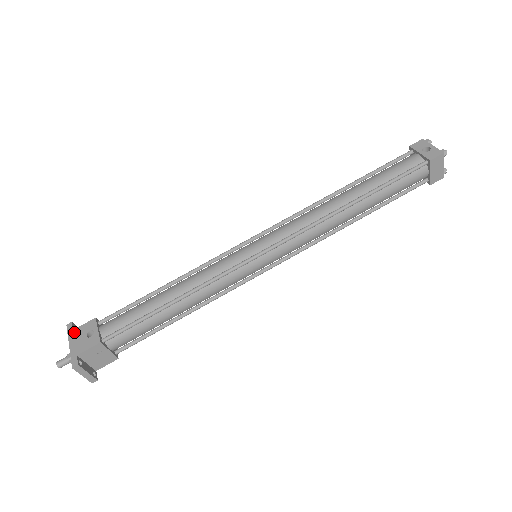
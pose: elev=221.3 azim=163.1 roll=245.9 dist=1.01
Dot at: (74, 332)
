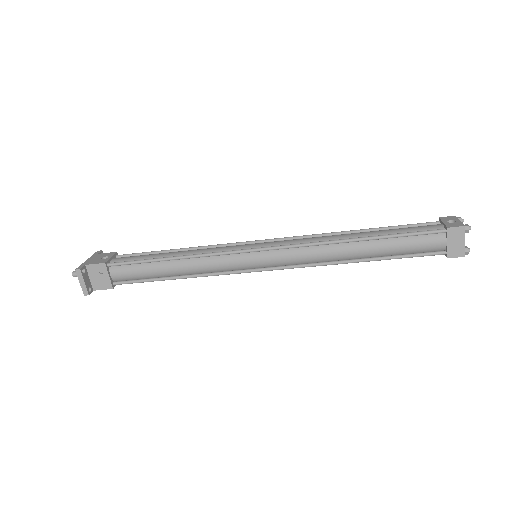
Dot at: (97, 255)
